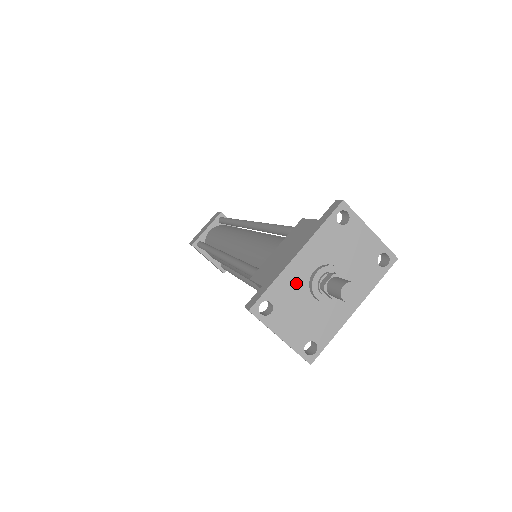
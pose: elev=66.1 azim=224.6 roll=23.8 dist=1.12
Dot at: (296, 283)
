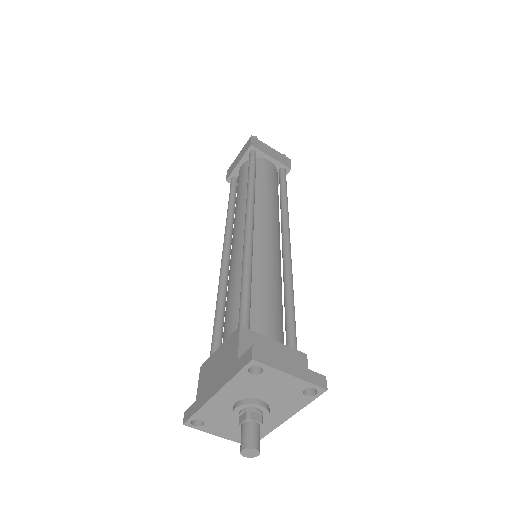
Dot at: (220, 410)
